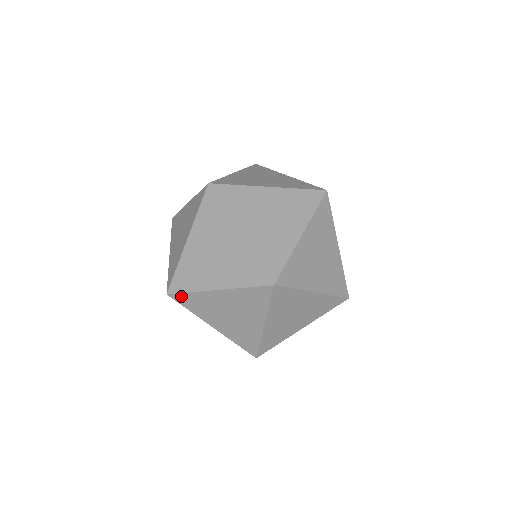
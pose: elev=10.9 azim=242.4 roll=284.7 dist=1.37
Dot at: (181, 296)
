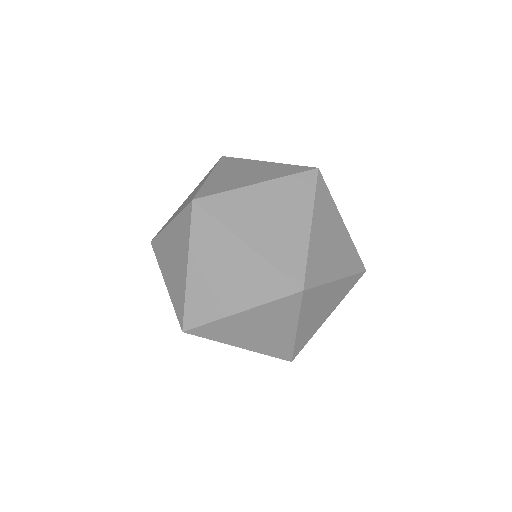
Dot at: (197, 335)
